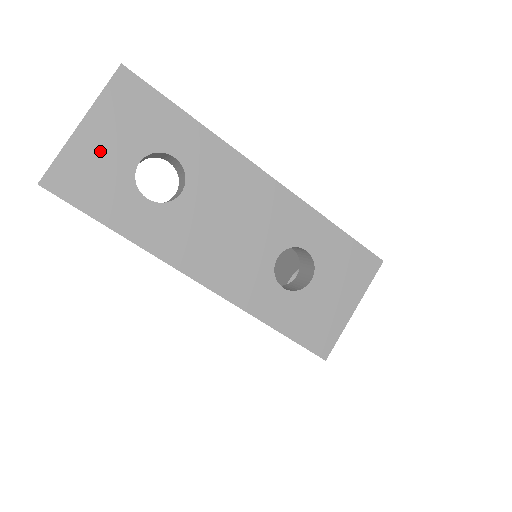
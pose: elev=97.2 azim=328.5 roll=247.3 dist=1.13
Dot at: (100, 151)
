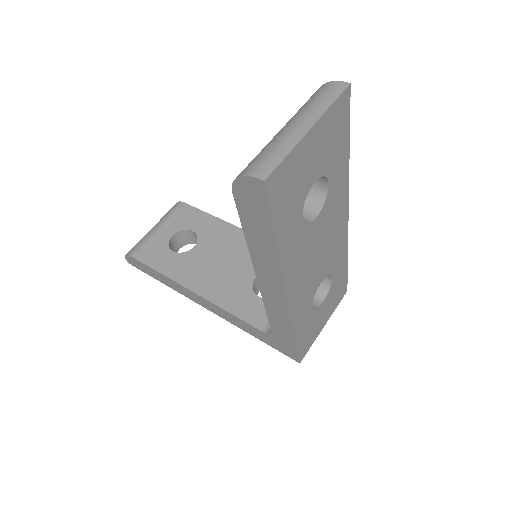
Dot at: (306, 162)
